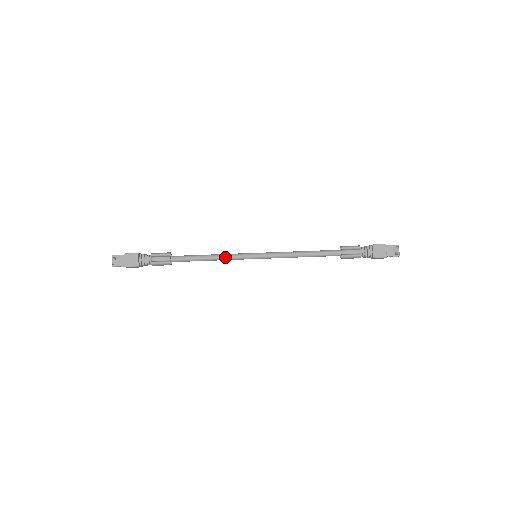
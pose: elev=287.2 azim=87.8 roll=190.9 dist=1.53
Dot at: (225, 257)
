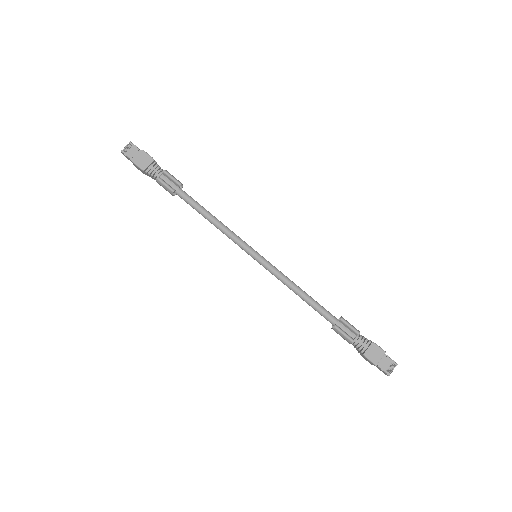
Dot at: (227, 231)
